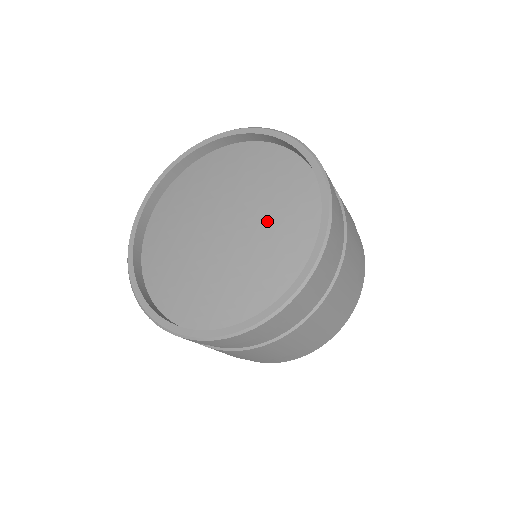
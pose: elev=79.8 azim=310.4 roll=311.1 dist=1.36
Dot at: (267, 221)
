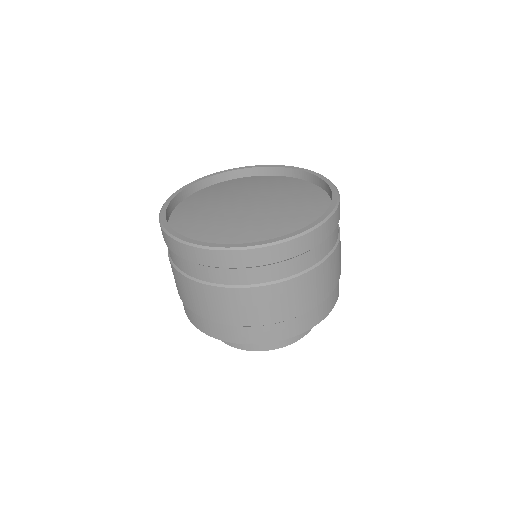
Dot at: (281, 211)
